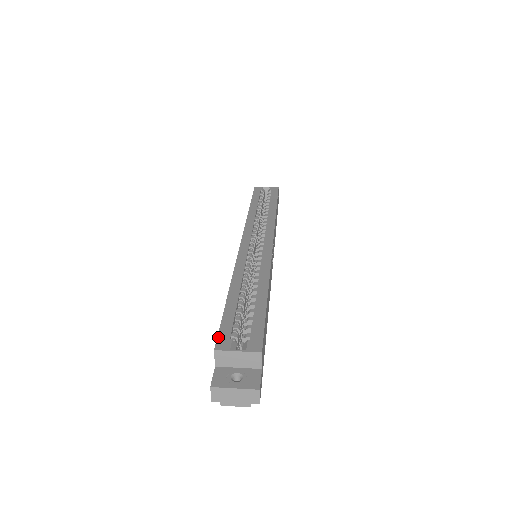
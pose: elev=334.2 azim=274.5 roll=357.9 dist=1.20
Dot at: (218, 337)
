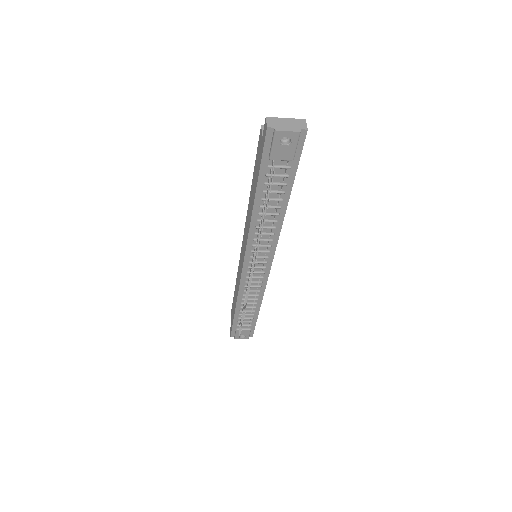
Dot at: occluded
